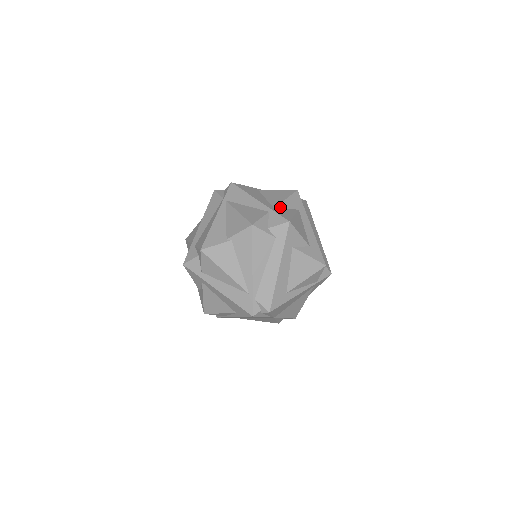
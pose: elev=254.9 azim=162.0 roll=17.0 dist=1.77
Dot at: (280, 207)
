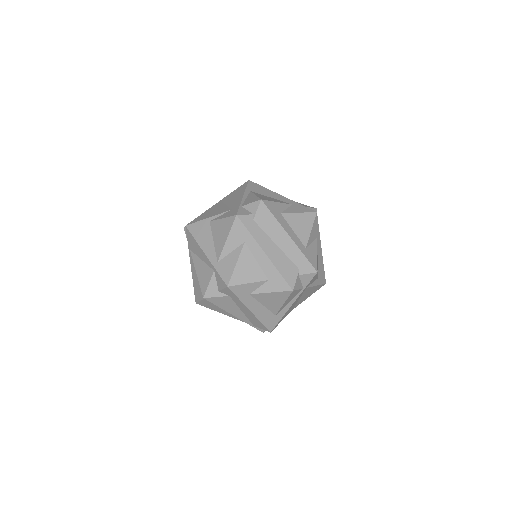
Dot at: (223, 256)
